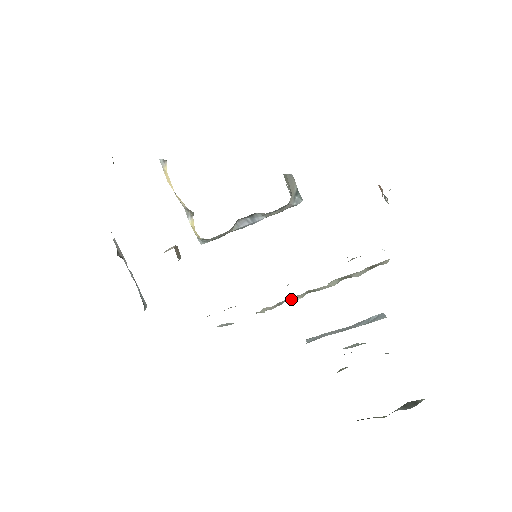
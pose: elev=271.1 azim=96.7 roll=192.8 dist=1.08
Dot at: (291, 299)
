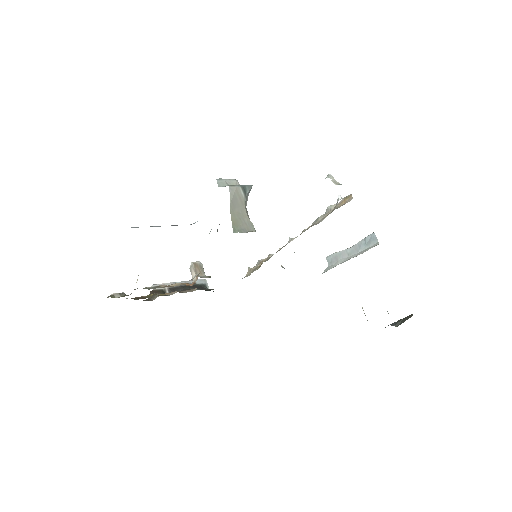
Dot at: occluded
